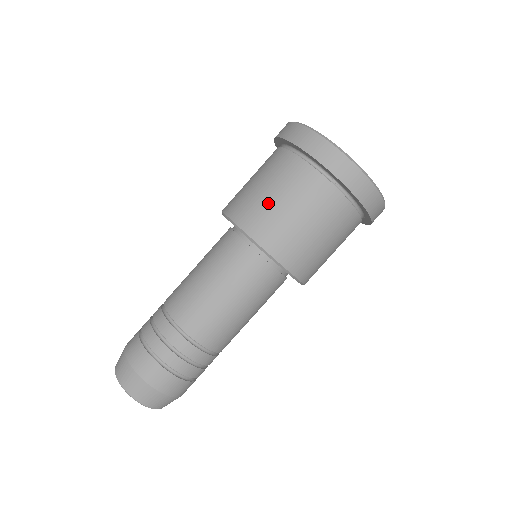
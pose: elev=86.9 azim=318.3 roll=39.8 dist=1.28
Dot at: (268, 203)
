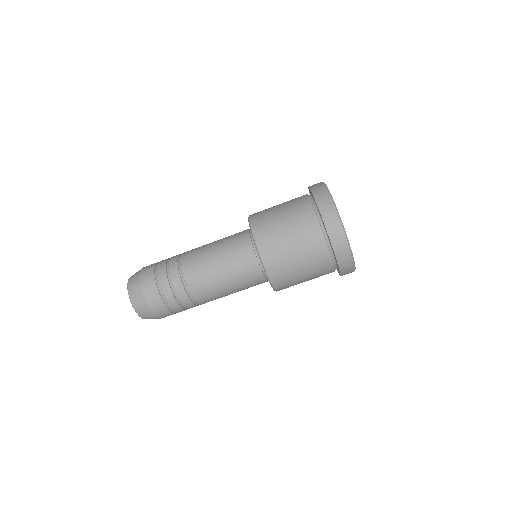
Dot at: (291, 262)
